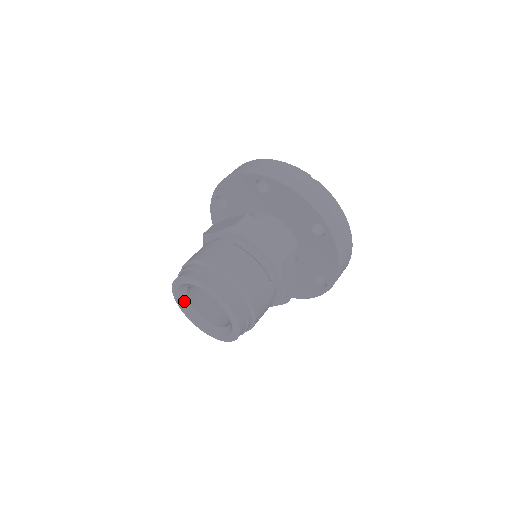
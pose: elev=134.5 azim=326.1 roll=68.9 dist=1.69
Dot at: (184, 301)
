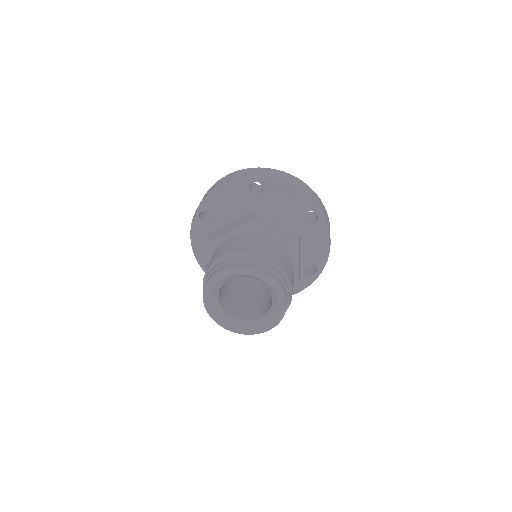
Dot at: (235, 323)
